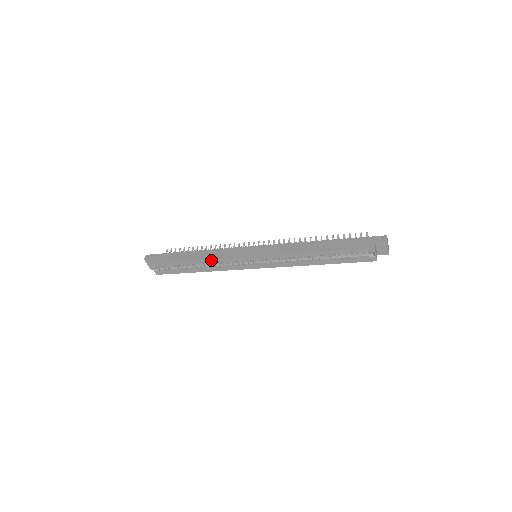
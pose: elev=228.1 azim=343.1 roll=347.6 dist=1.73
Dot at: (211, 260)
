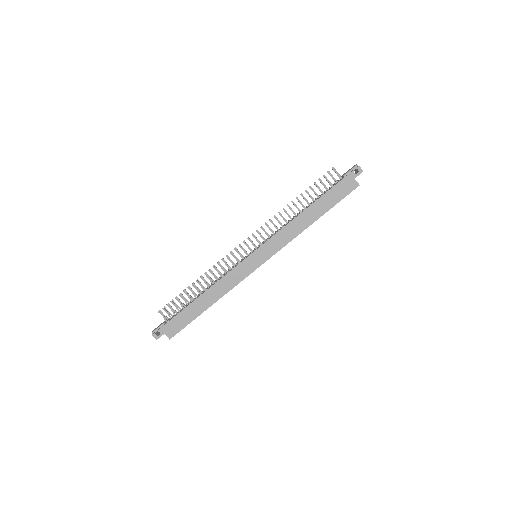
Dot at: (226, 293)
